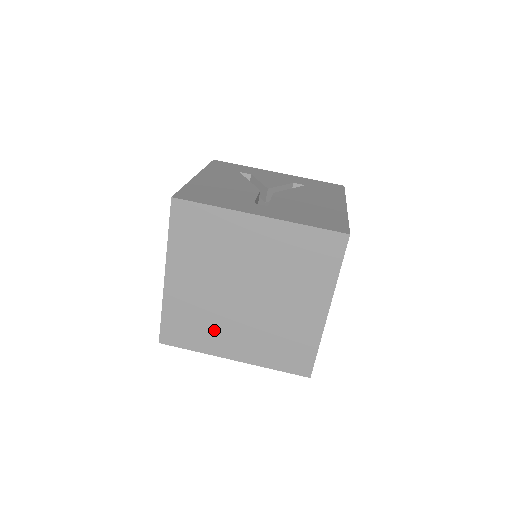
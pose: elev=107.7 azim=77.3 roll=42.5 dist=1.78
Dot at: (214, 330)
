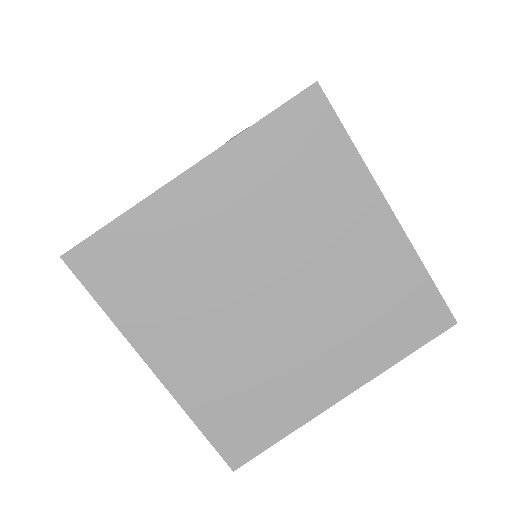
Dot at: (173, 306)
